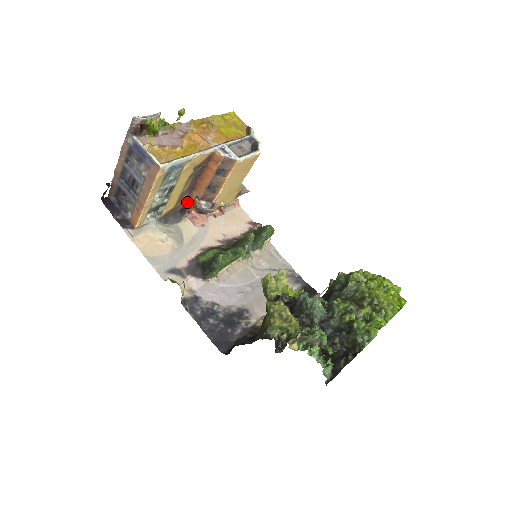
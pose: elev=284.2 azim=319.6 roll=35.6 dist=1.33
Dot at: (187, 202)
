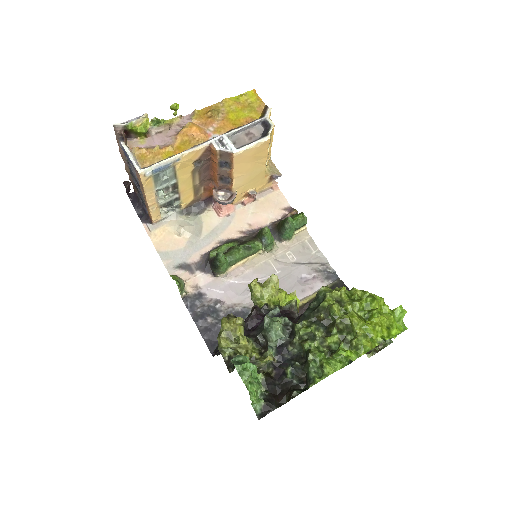
Dot at: (209, 192)
